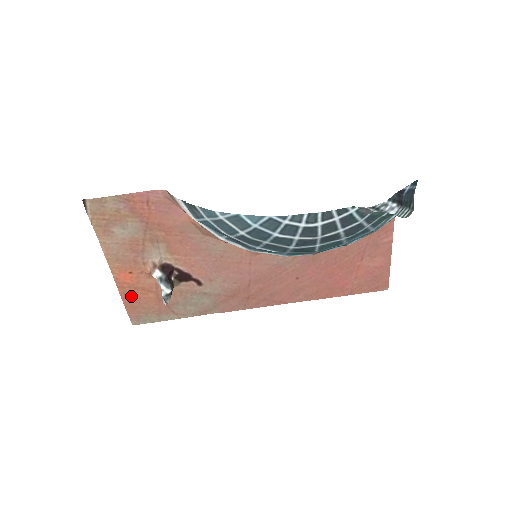
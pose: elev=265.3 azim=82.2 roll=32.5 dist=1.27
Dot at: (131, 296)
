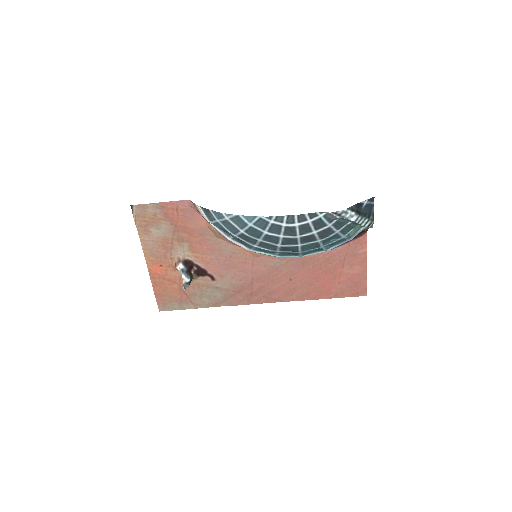
Dot at: (160, 286)
